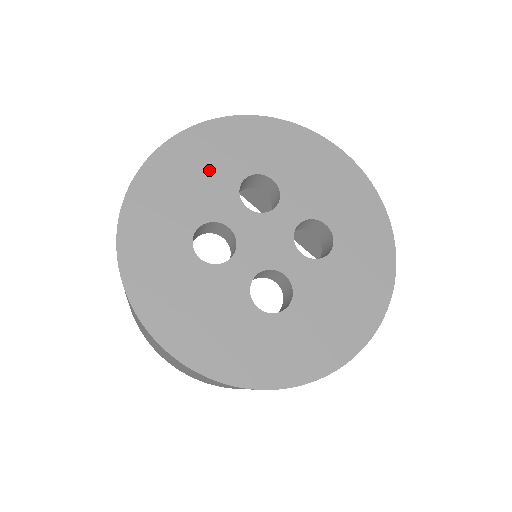
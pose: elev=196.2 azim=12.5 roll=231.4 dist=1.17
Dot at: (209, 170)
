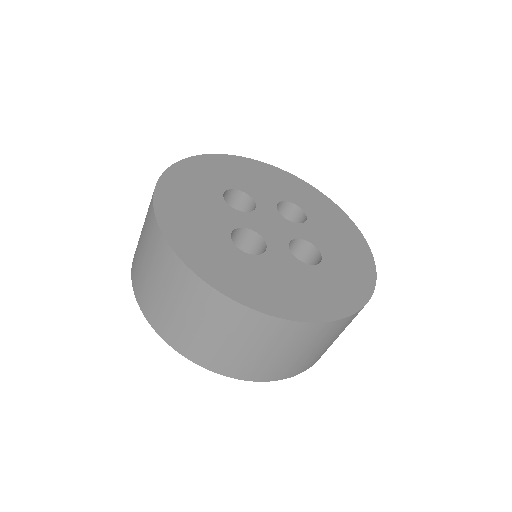
Dot at: (272, 184)
